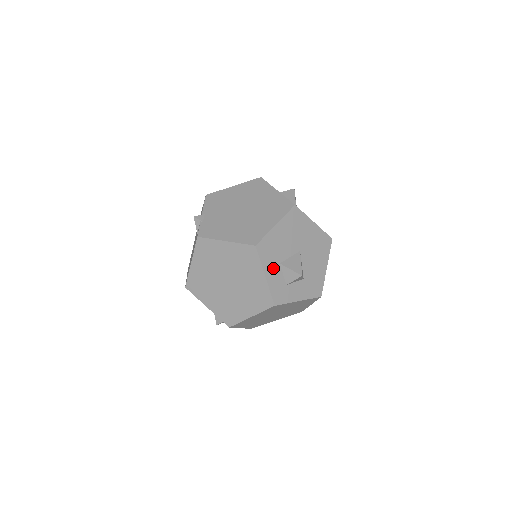
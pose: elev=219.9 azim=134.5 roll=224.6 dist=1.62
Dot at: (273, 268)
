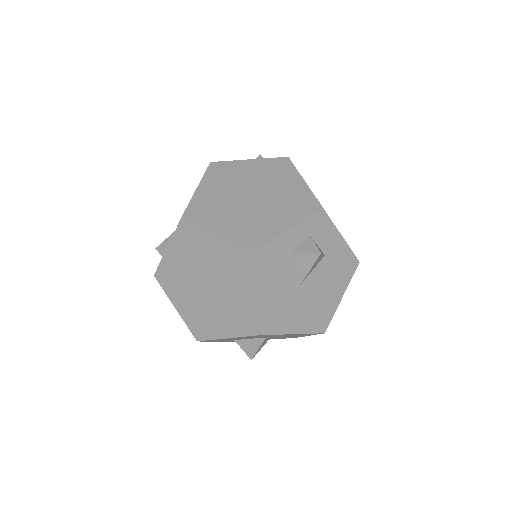
Dot at: occluded
